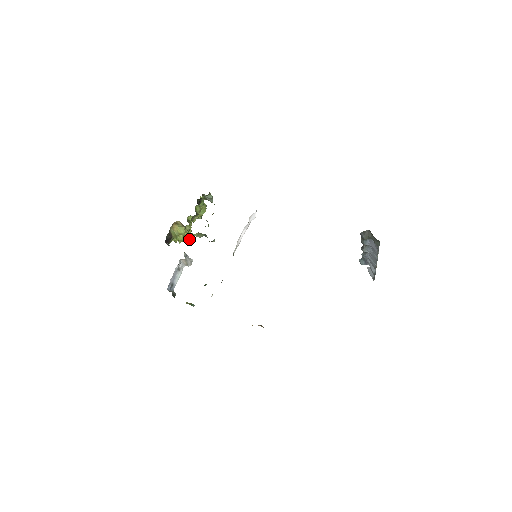
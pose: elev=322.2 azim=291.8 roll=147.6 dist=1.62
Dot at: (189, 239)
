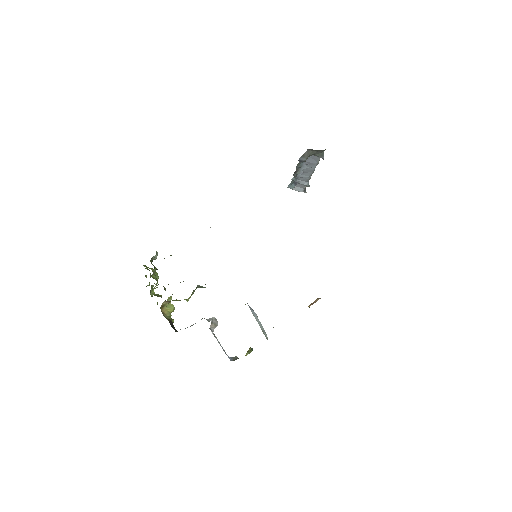
Dot at: occluded
